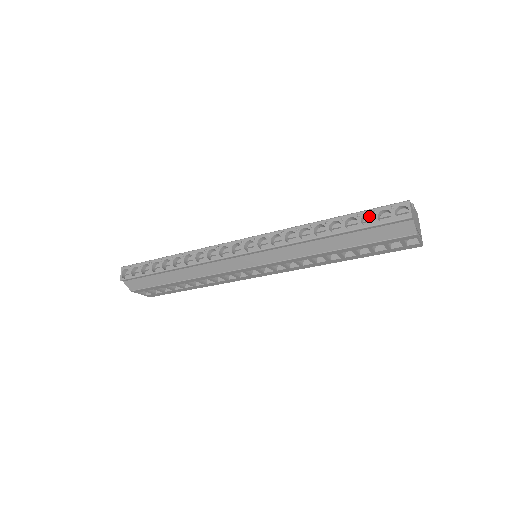
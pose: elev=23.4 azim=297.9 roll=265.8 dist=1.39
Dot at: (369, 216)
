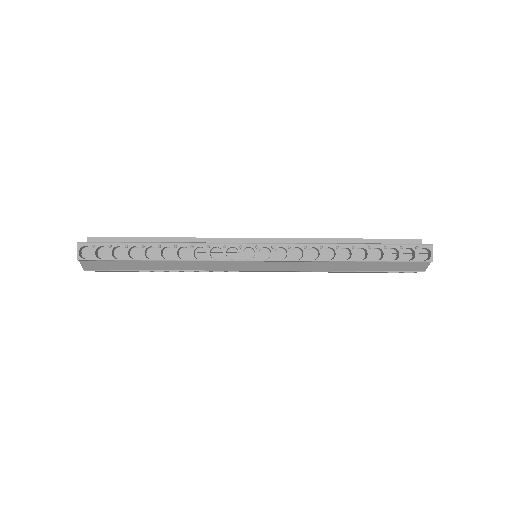
Dot at: (392, 249)
